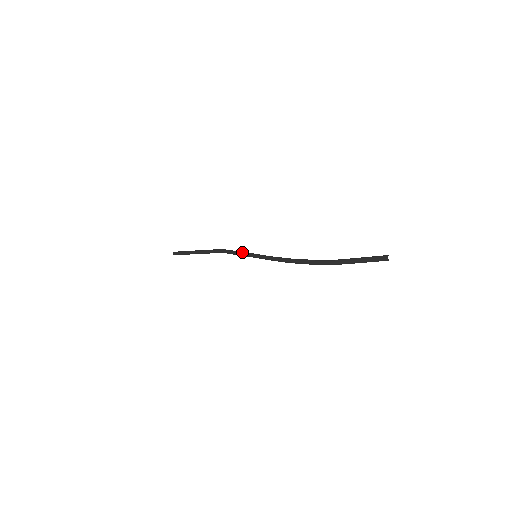
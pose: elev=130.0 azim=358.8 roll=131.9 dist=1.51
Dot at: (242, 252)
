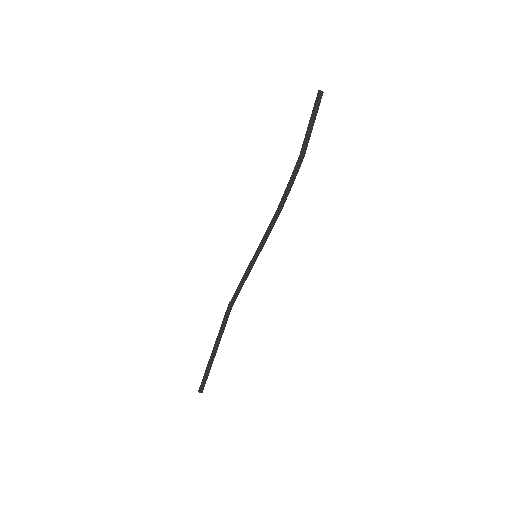
Dot at: (244, 275)
